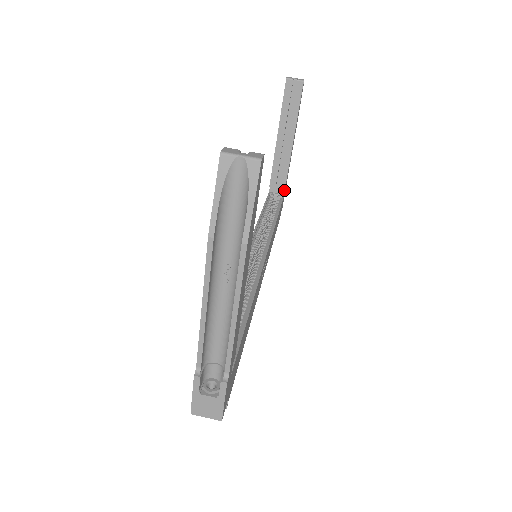
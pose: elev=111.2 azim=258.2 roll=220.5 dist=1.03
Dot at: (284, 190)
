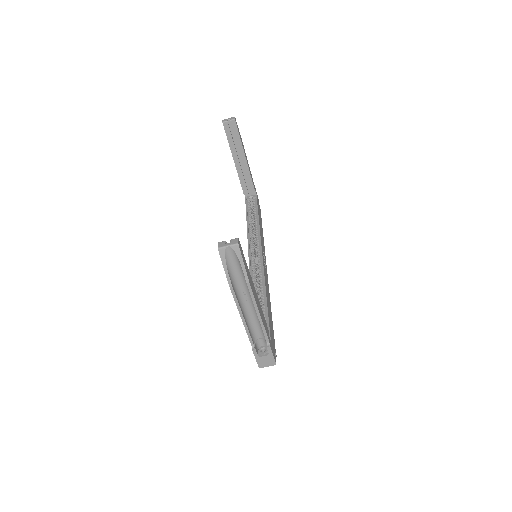
Dot at: (255, 191)
